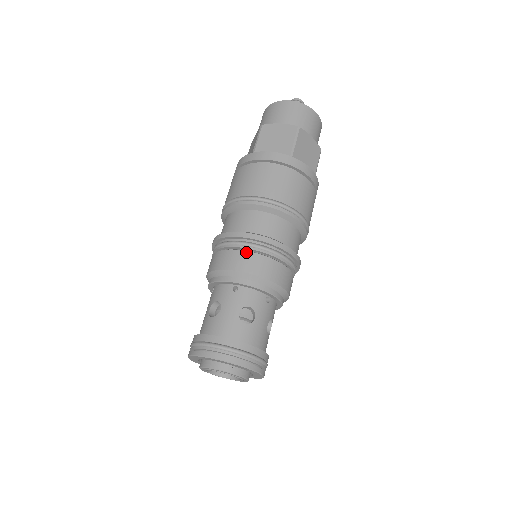
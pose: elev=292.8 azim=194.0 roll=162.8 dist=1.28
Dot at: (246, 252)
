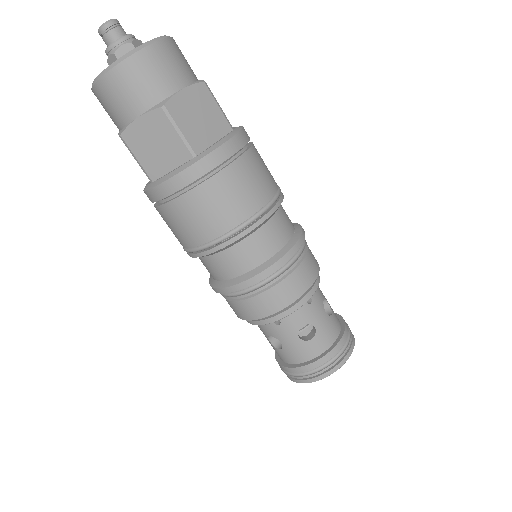
Dot at: (301, 265)
